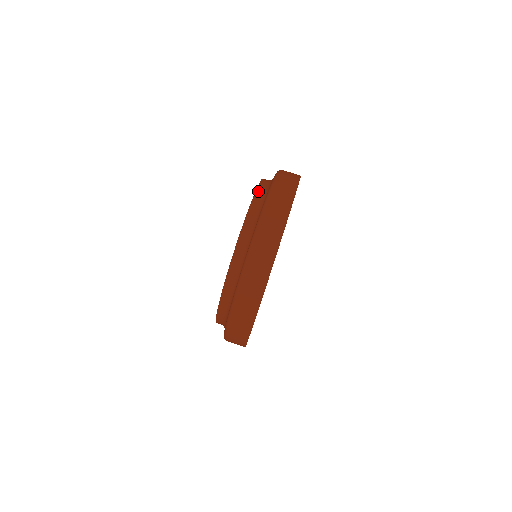
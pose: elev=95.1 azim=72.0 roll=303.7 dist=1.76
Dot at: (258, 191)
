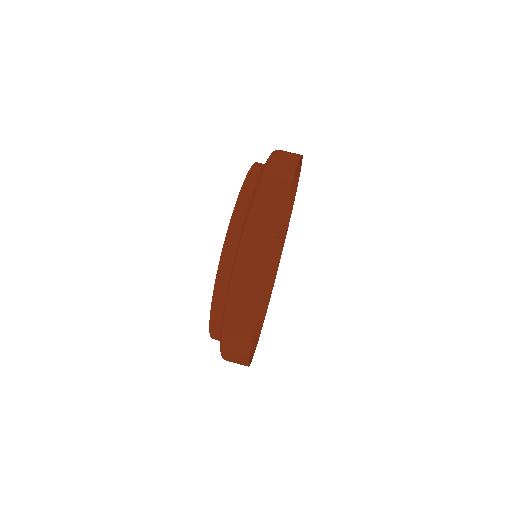
Dot at: occluded
